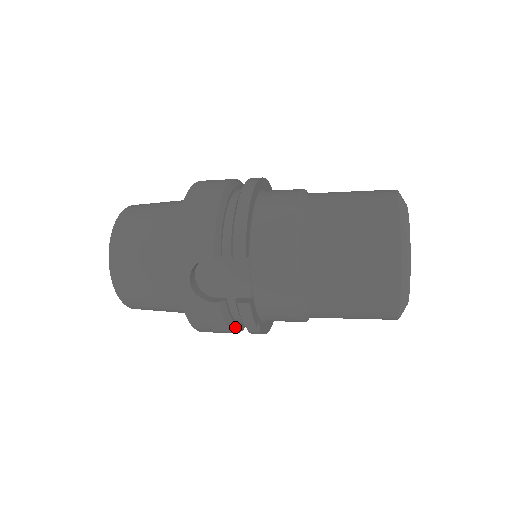
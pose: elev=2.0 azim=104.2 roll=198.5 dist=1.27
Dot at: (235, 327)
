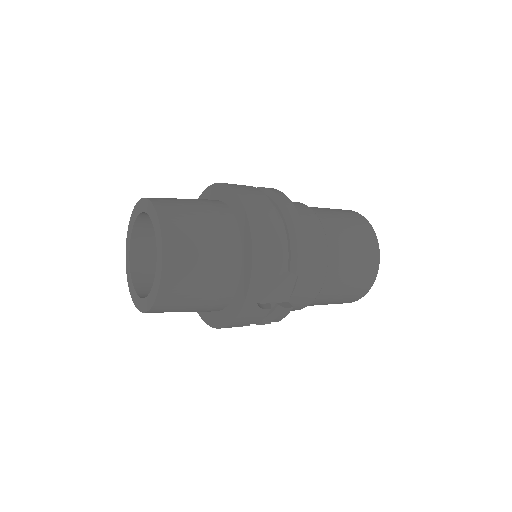
Dot at: occluded
